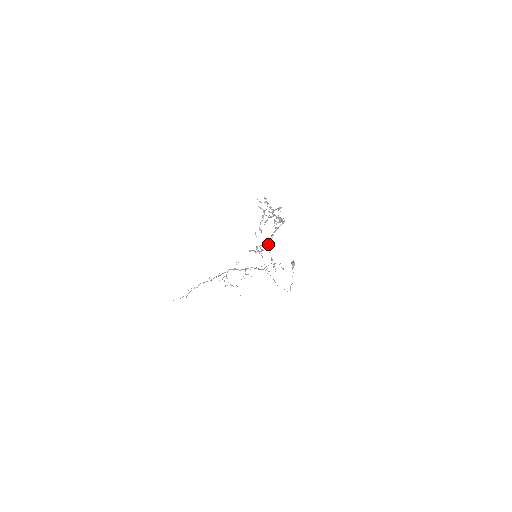
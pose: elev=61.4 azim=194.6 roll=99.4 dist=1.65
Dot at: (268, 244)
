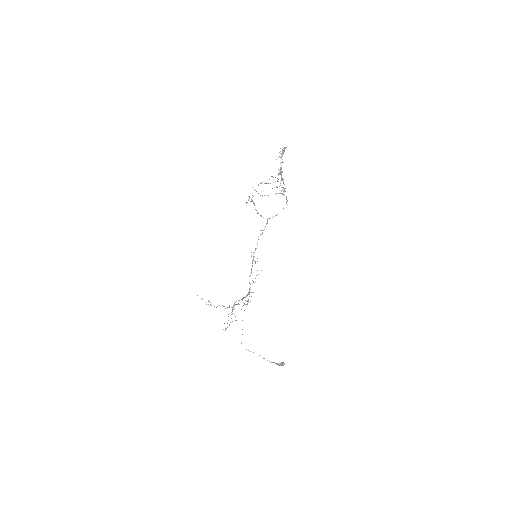
Dot at: occluded
